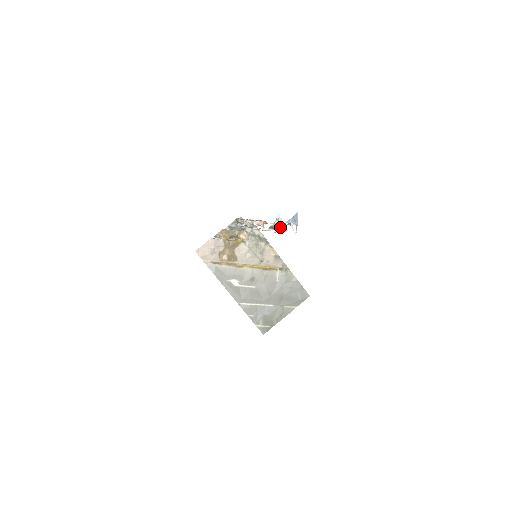
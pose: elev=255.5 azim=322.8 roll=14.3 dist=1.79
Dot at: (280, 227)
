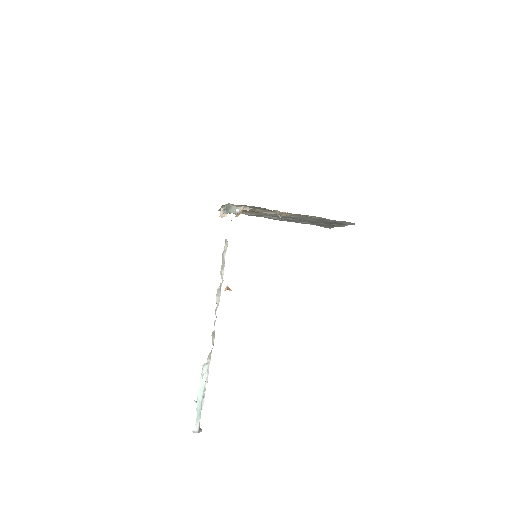
Dot at: occluded
